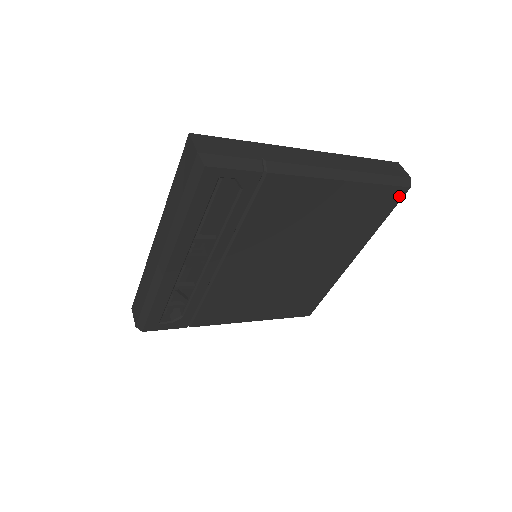
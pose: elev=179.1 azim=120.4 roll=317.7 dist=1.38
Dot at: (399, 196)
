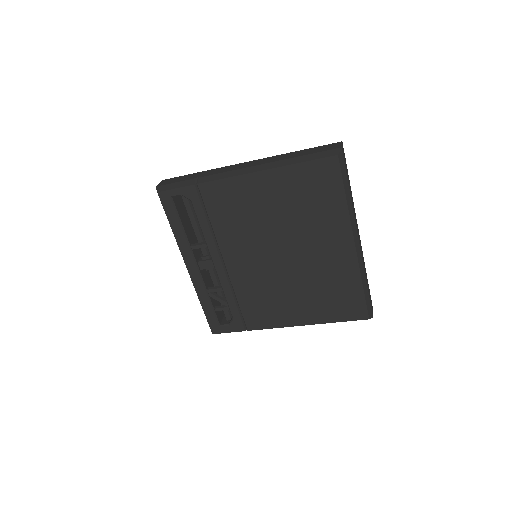
Dot at: (334, 167)
